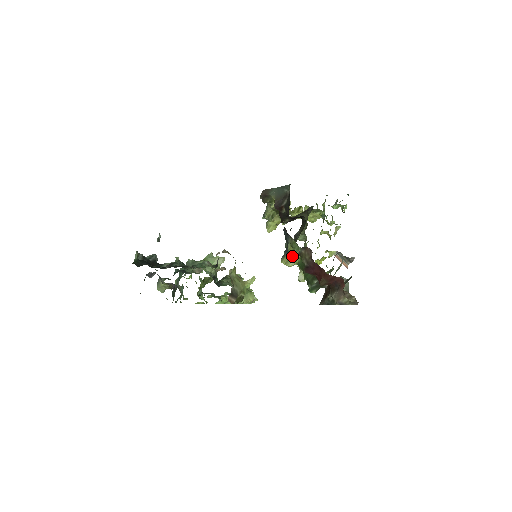
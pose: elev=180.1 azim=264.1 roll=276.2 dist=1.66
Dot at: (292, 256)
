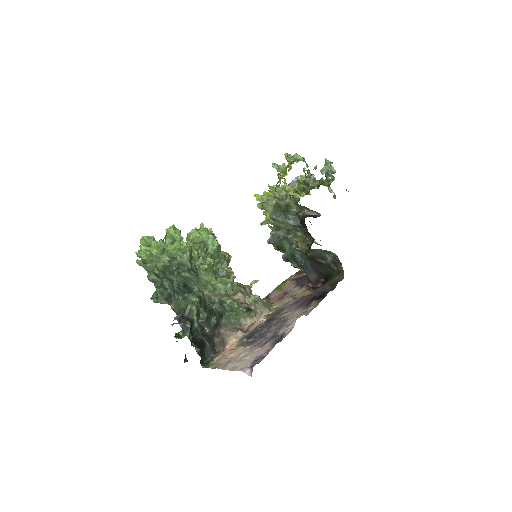
Dot at: (290, 262)
